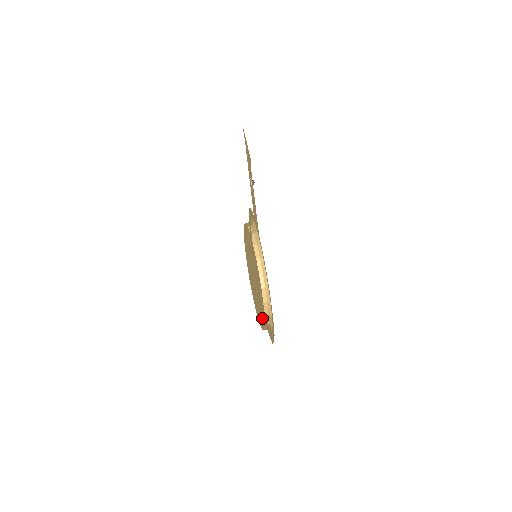
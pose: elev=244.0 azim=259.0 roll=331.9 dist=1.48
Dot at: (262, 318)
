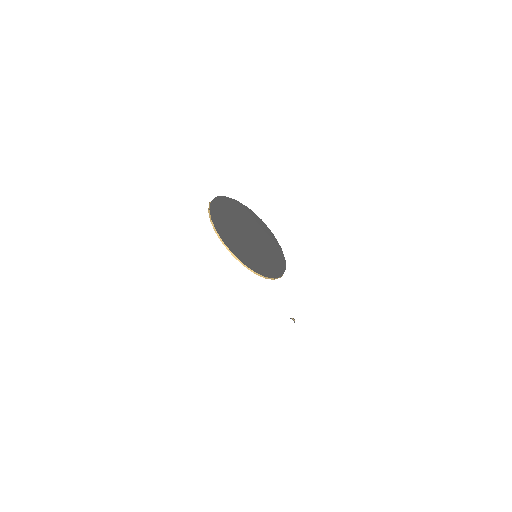
Dot at: (249, 219)
